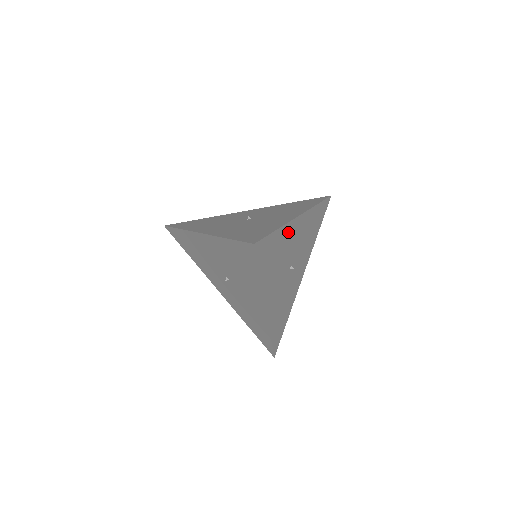
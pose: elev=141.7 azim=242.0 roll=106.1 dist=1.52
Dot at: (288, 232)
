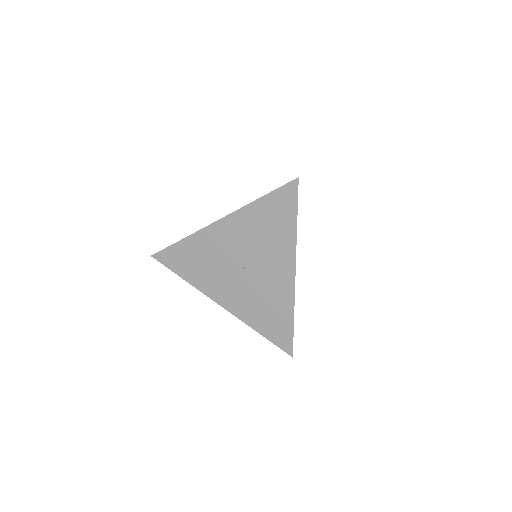
Dot at: occluded
